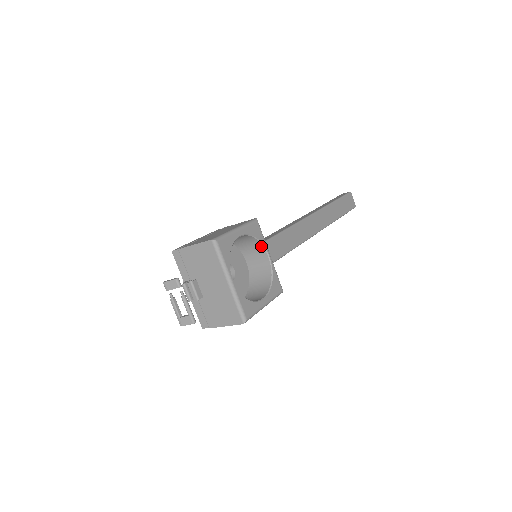
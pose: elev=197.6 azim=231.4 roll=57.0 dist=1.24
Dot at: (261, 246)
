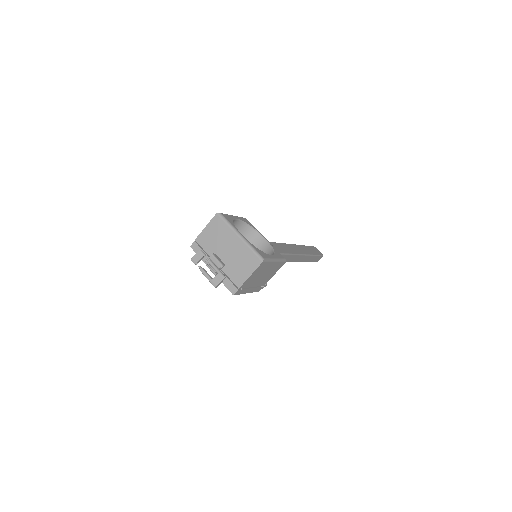
Dot at: (255, 232)
